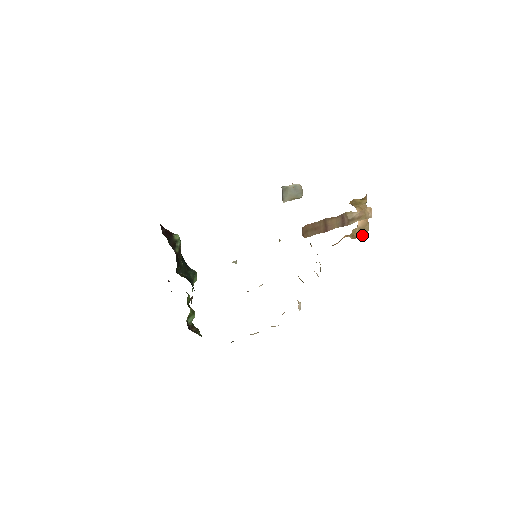
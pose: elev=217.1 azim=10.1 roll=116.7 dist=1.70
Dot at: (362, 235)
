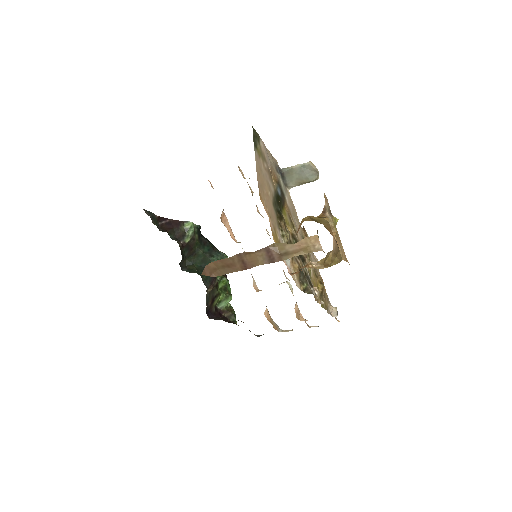
Dot at: occluded
